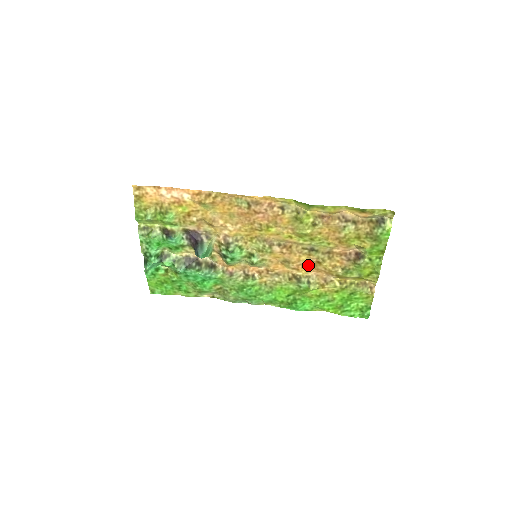
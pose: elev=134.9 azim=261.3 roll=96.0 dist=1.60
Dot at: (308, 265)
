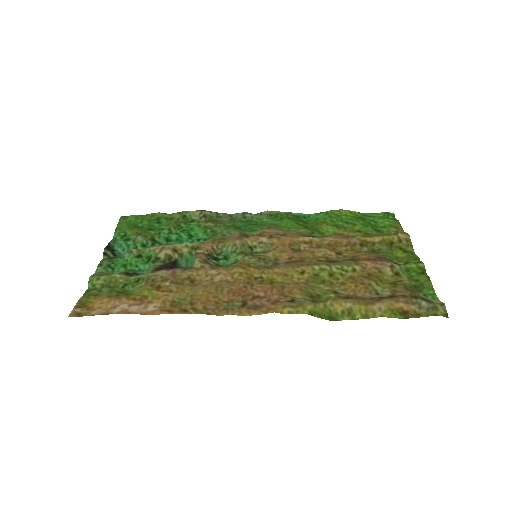
Dot at: (324, 245)
